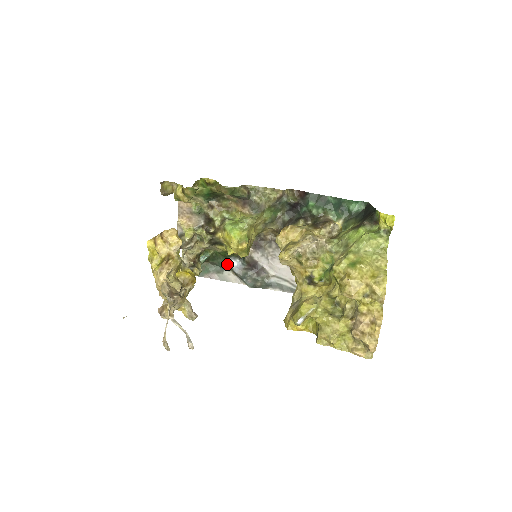
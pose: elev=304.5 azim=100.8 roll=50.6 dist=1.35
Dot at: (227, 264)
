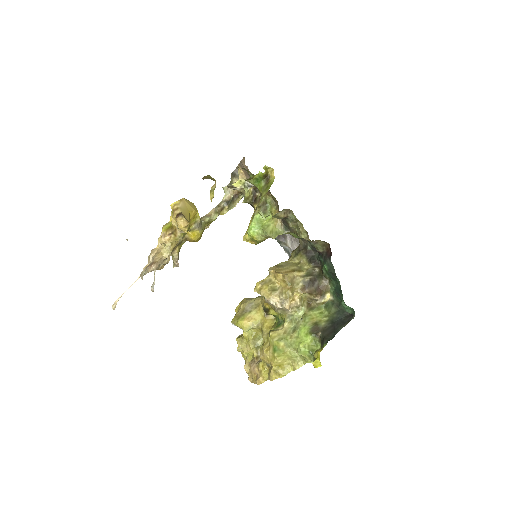
Dot at: occluded
